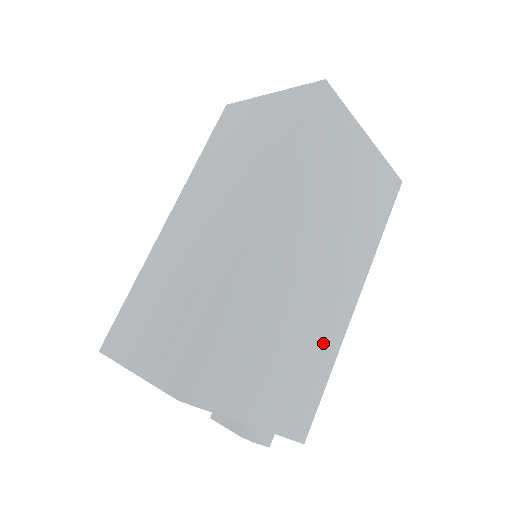
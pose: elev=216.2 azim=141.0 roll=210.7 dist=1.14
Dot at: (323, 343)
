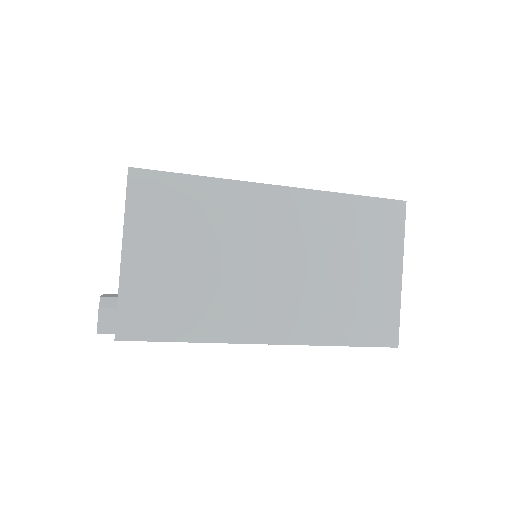
Dot at: (216, 314)
